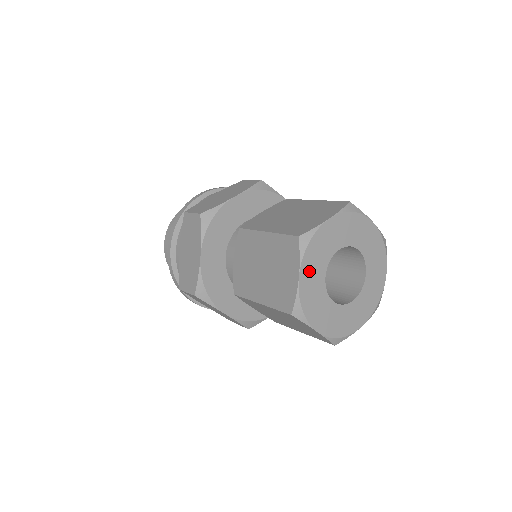
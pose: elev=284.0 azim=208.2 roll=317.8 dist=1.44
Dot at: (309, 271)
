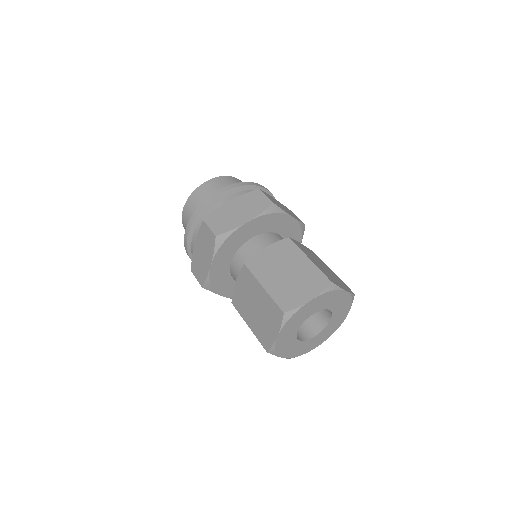
Dot at: (286, 331)
